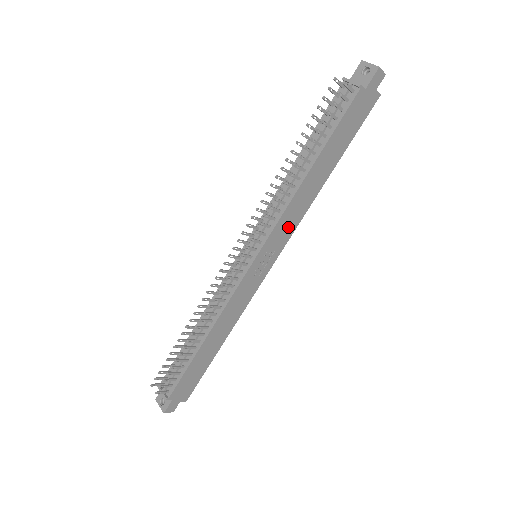
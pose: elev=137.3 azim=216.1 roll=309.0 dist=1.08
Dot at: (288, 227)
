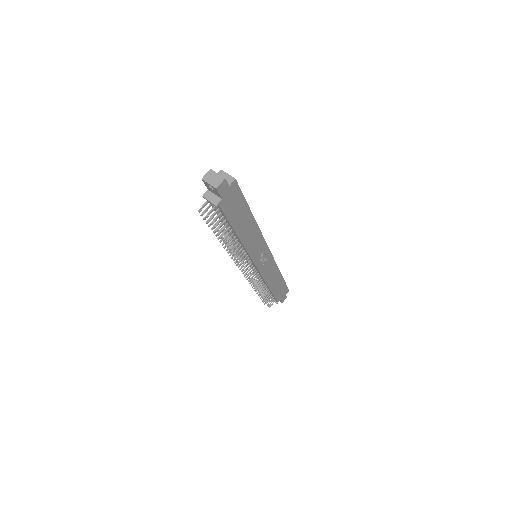
Dot at: (258, 244)
